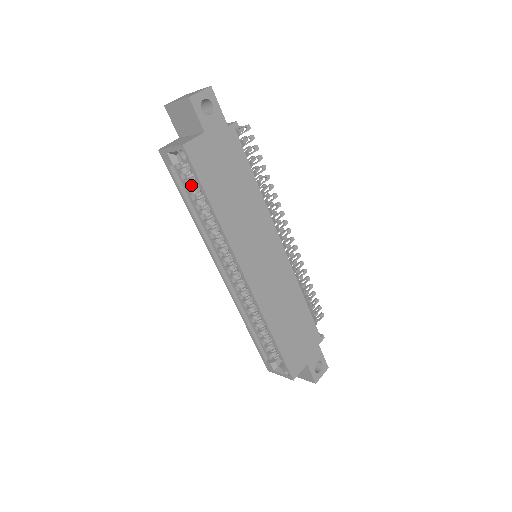
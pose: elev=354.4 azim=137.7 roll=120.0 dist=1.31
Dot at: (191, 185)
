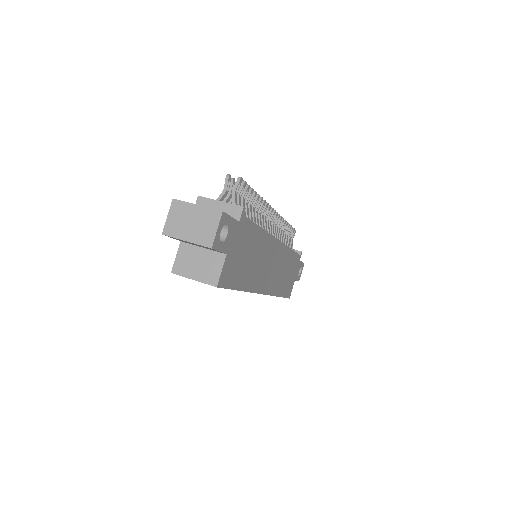
Dot at: occluded
